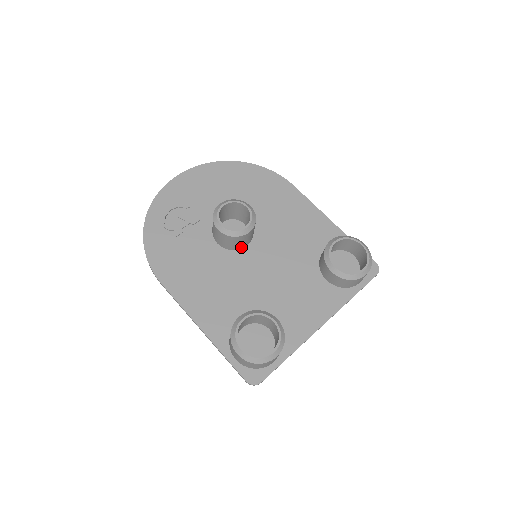
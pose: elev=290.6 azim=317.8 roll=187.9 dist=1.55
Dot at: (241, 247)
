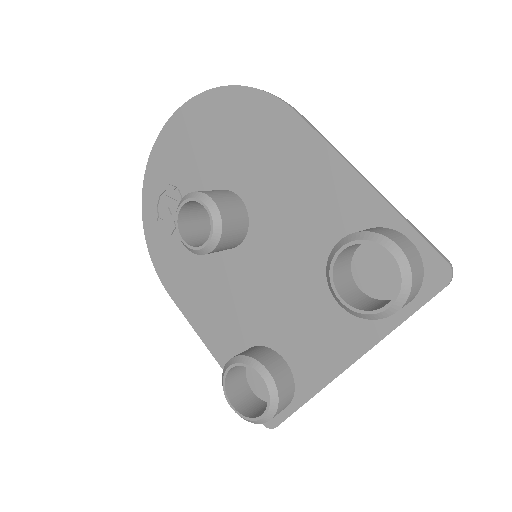
Dot at: (234, 246)
